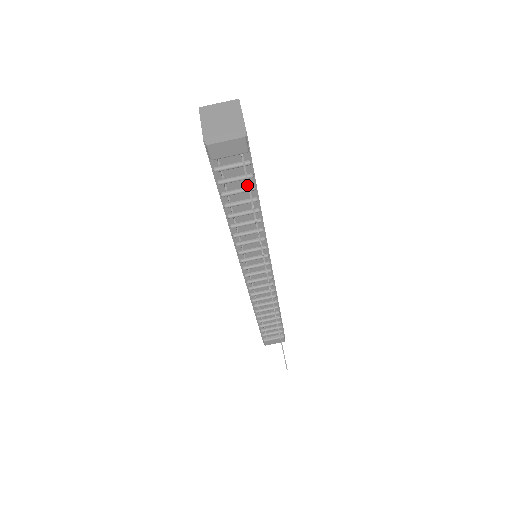
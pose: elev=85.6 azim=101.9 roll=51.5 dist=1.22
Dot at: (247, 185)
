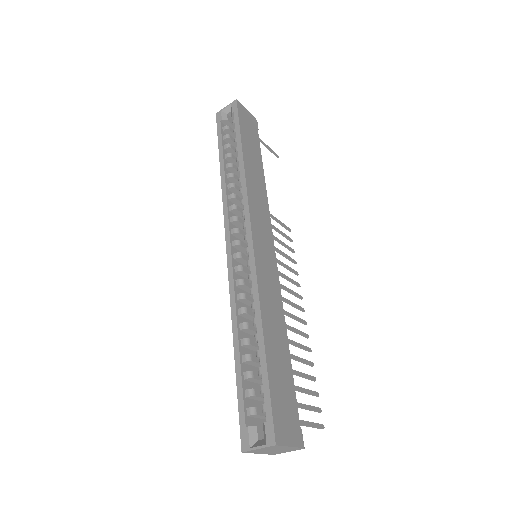
Dot at: occluded
